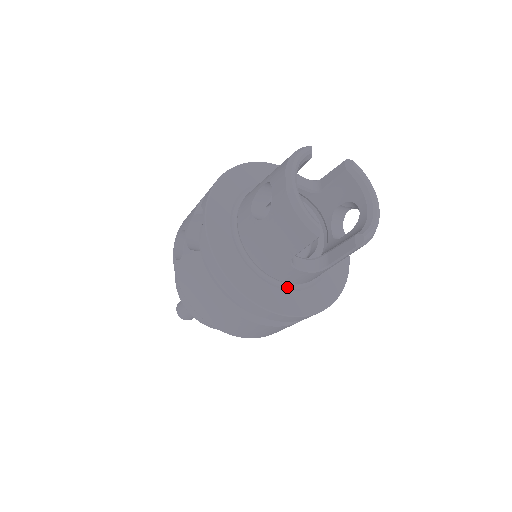
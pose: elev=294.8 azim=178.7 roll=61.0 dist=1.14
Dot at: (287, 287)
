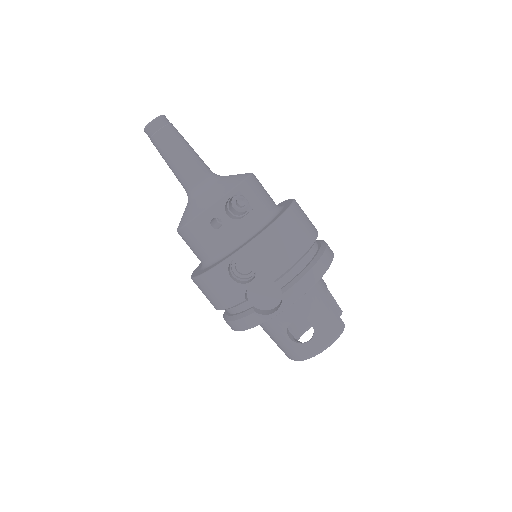
Dot at: occluded
